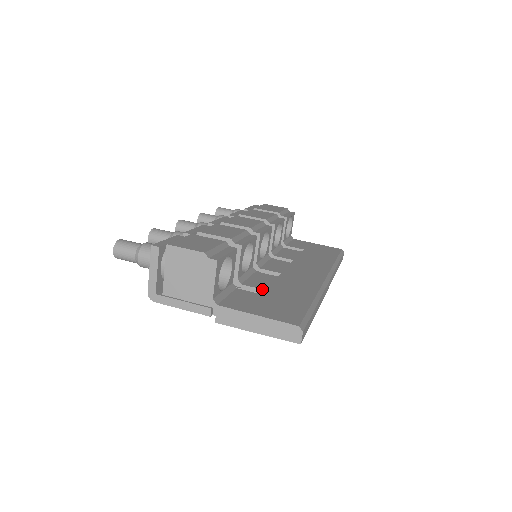
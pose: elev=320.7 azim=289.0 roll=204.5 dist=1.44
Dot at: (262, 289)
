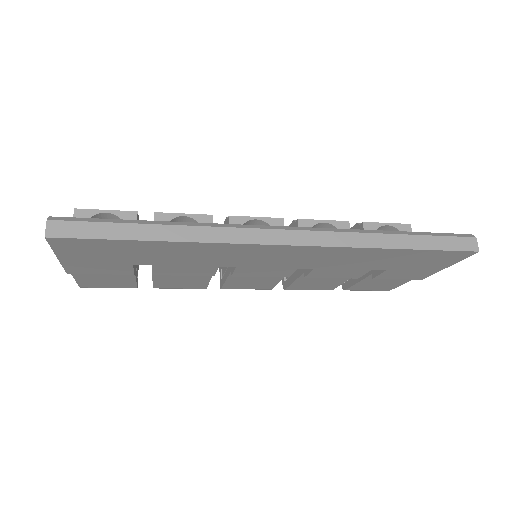
Dot at: occluded
